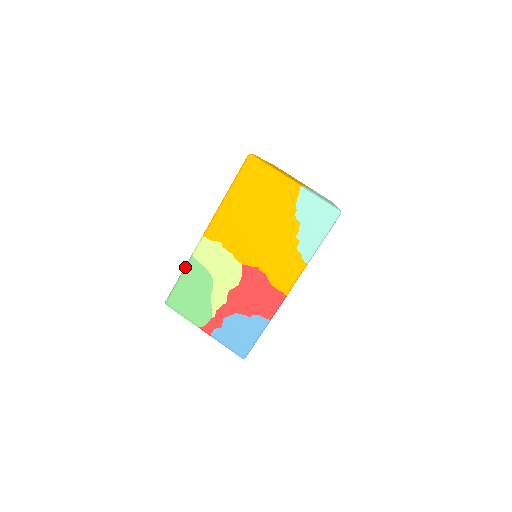
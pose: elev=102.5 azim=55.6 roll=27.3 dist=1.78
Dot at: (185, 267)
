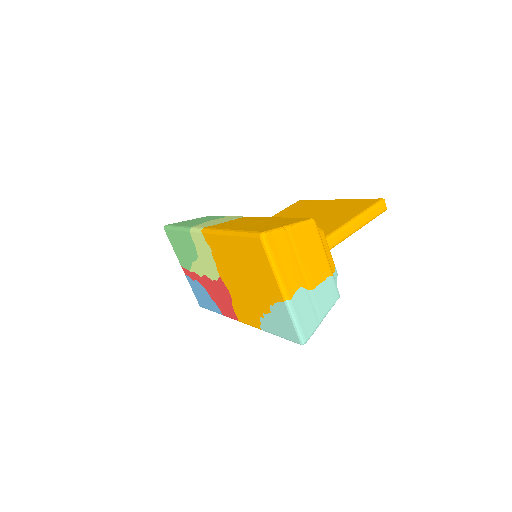
Dot at: (183, 229)
